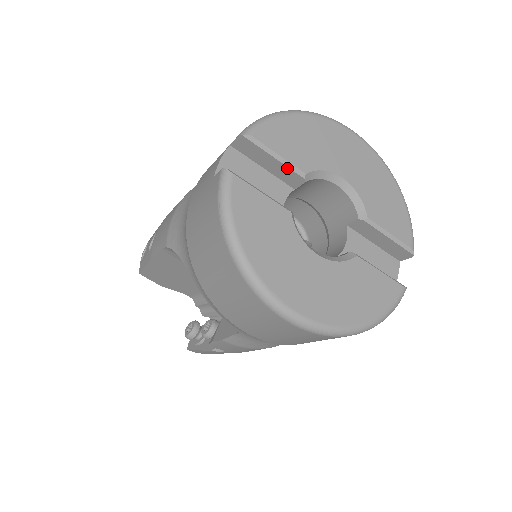
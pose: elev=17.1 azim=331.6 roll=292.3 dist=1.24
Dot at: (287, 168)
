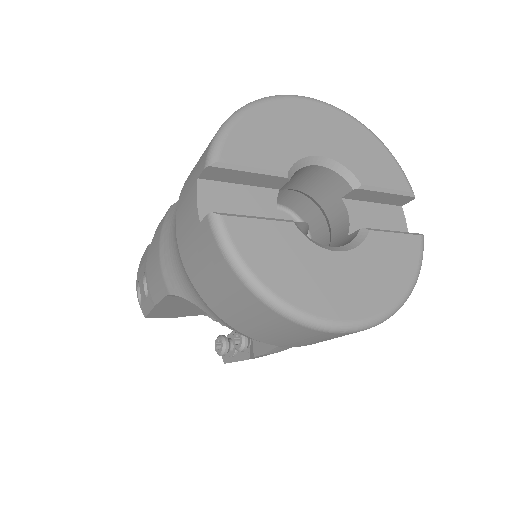
Dot at: (267, 176)
